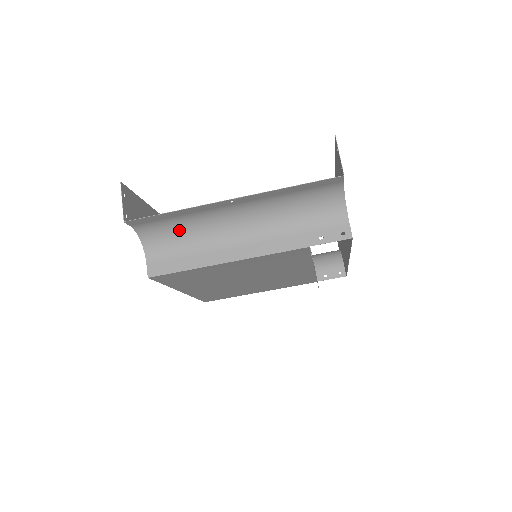
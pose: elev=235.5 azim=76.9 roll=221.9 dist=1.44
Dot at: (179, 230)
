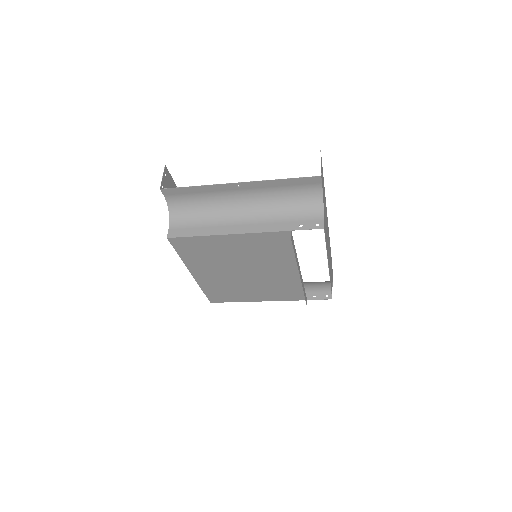
Dot at: (198, 207)
